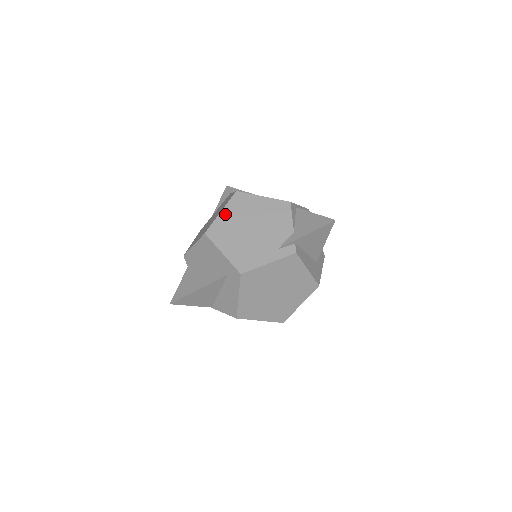
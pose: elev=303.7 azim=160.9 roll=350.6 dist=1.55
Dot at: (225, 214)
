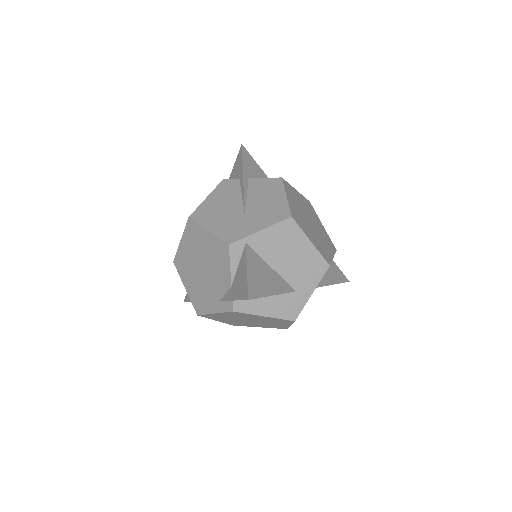
Dot at: (183, 244)
